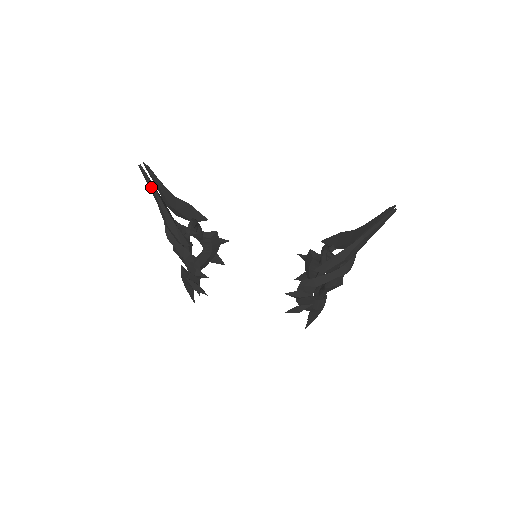
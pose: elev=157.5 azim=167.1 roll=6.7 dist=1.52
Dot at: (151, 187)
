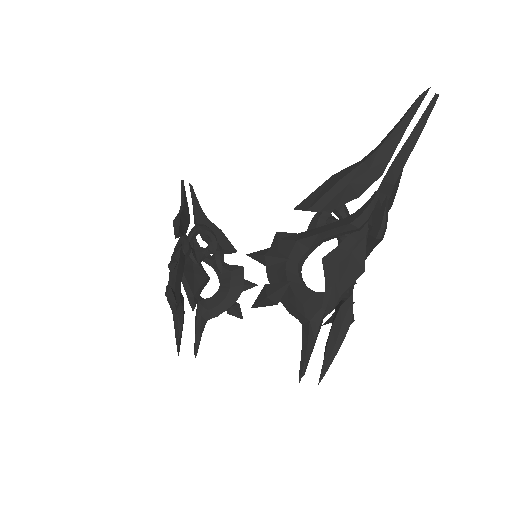
Dot at: (181, 195)
